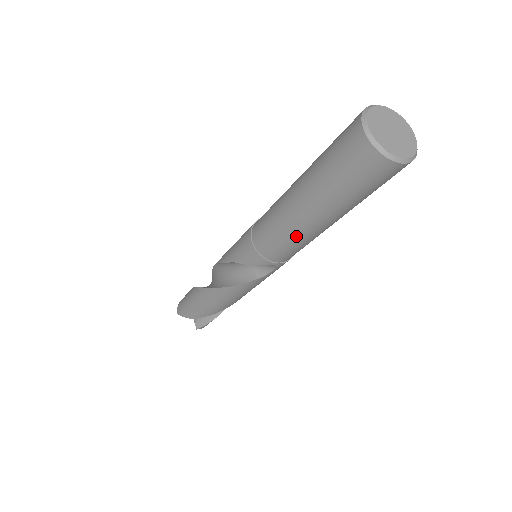
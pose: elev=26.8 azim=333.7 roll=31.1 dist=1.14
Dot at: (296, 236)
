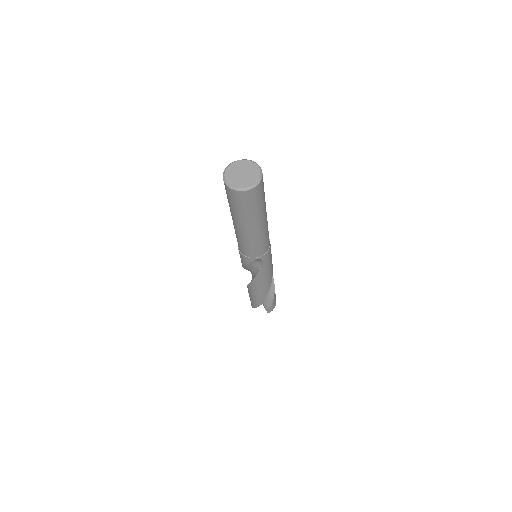
Dot at: (249, 240)
